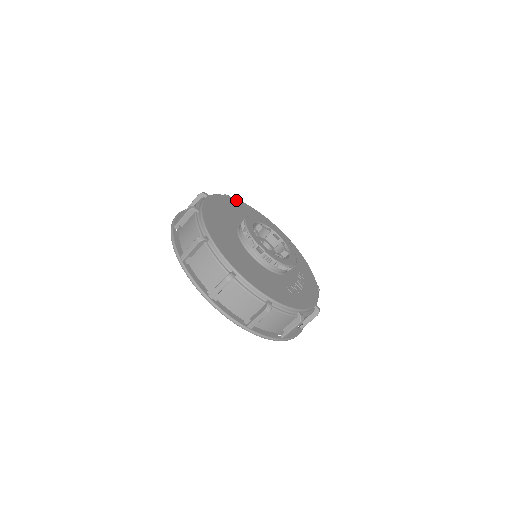
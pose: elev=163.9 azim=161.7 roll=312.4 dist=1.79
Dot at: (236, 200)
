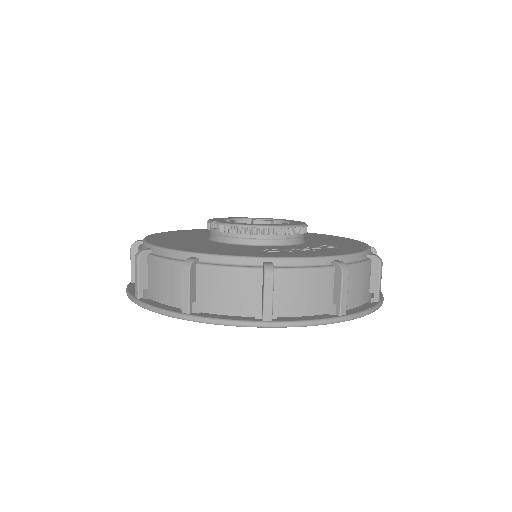
Dot at: occluded
